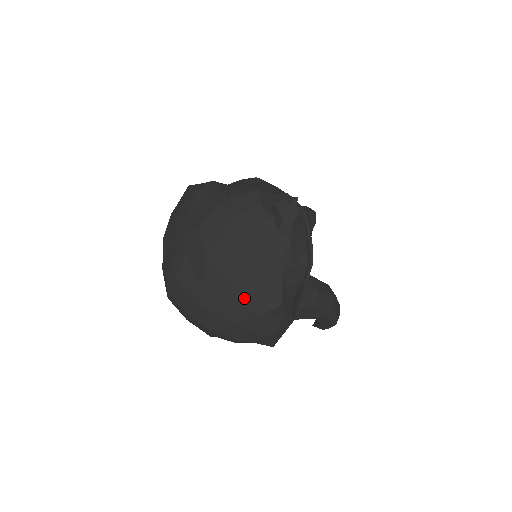
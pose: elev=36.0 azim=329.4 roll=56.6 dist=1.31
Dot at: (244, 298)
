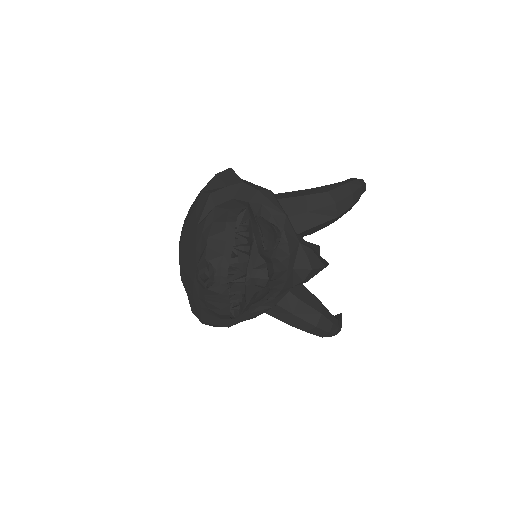
Dot at: (187, 295)
